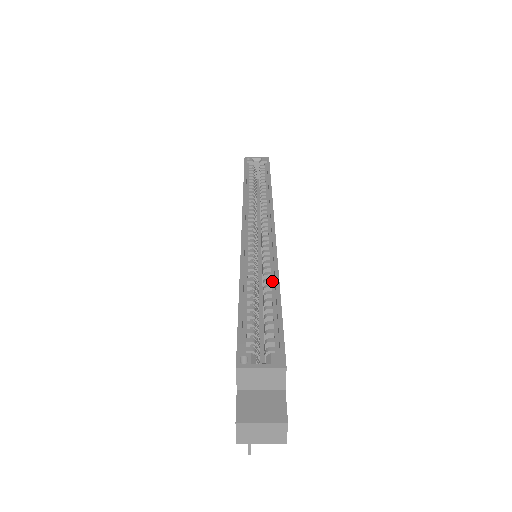
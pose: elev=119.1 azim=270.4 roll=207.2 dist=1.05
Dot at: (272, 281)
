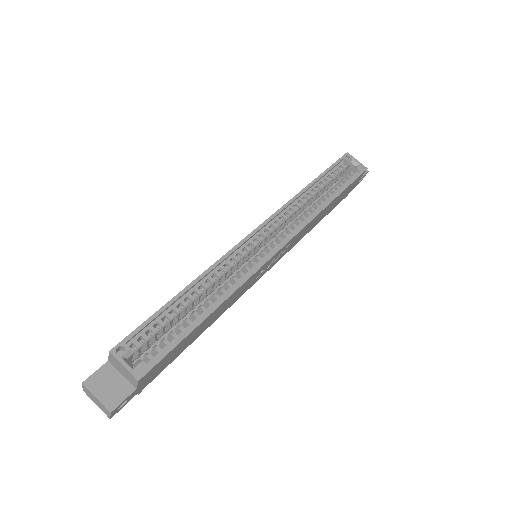
Dot at: (217, 300)
